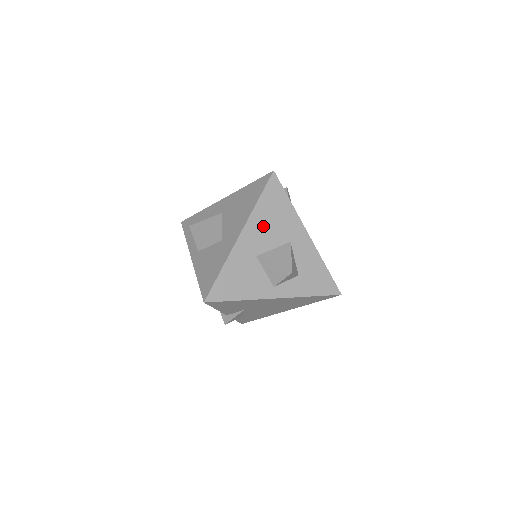
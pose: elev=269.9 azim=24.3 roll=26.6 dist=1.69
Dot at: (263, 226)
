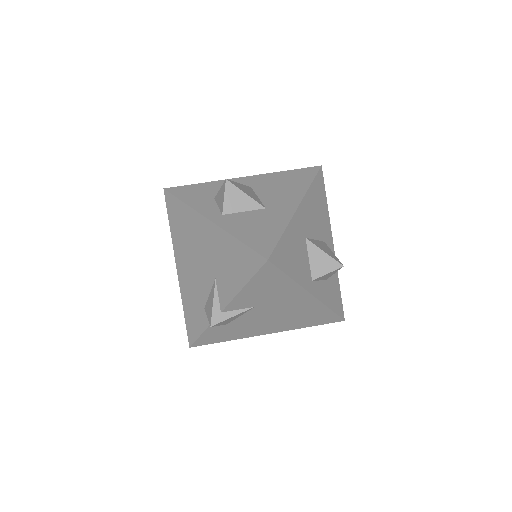
Dot at: (312, 211)
